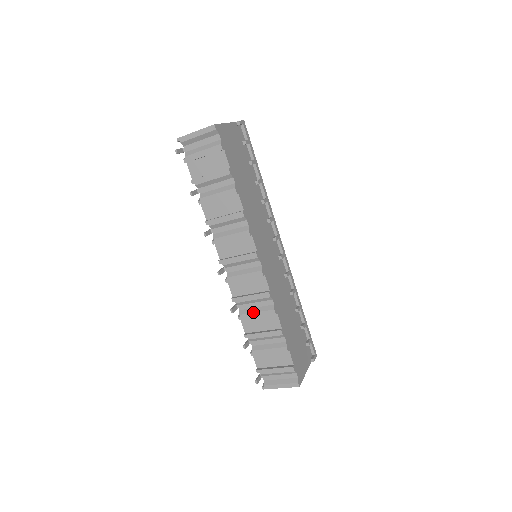
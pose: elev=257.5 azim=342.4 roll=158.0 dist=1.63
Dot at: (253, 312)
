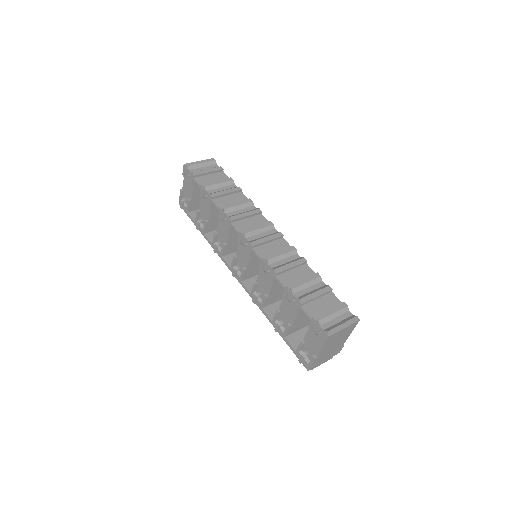
Dot at: (286, 264)
